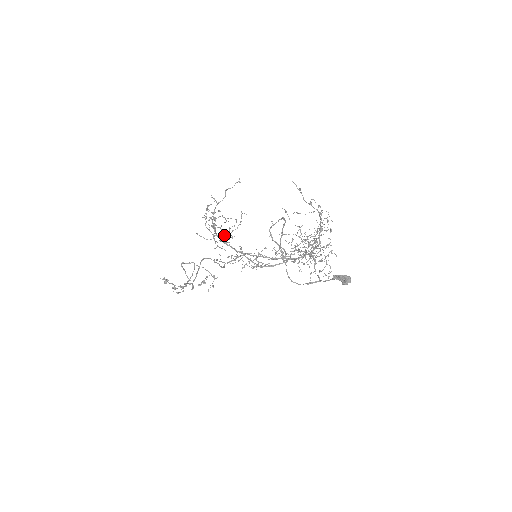
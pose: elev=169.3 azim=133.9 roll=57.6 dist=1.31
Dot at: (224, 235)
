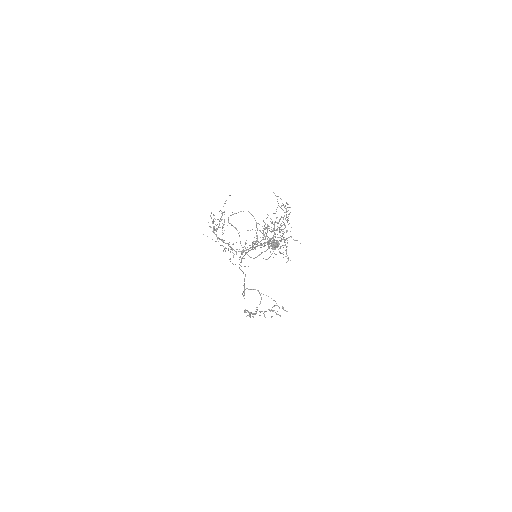
Dot at: (213, 230)
